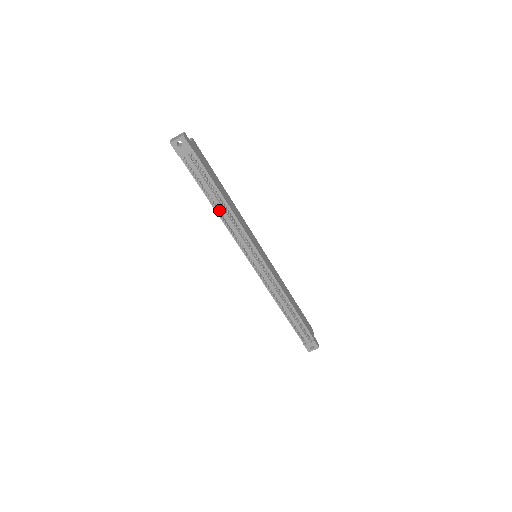
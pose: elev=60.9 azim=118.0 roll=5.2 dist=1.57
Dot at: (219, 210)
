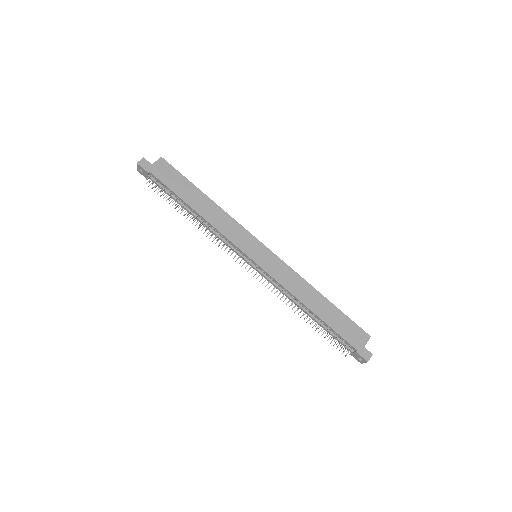
Dot at: (197, 218)
